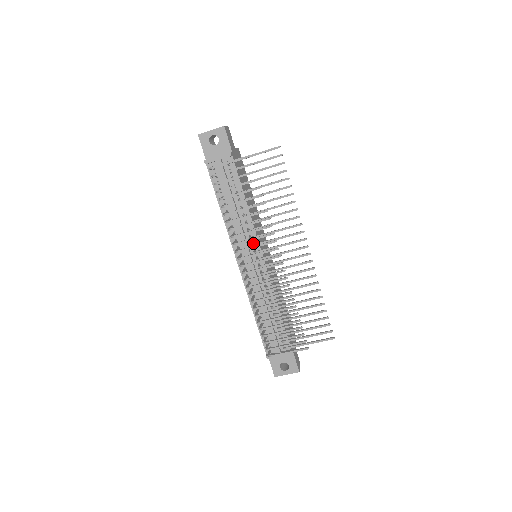
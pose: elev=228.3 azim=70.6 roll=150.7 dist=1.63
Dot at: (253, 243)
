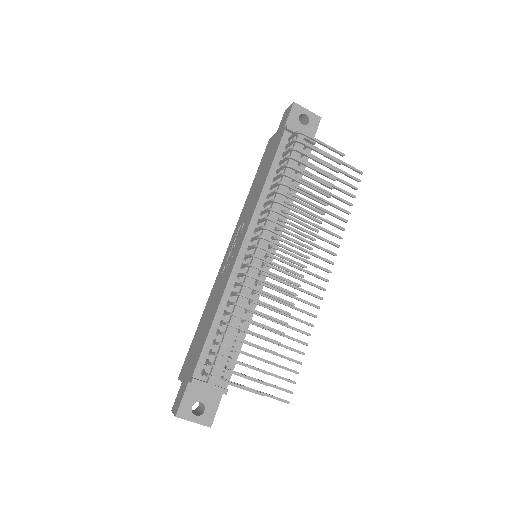
Dot at: (274, 237)
